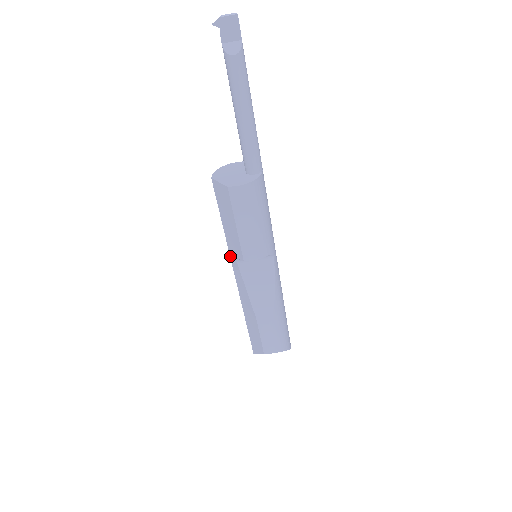
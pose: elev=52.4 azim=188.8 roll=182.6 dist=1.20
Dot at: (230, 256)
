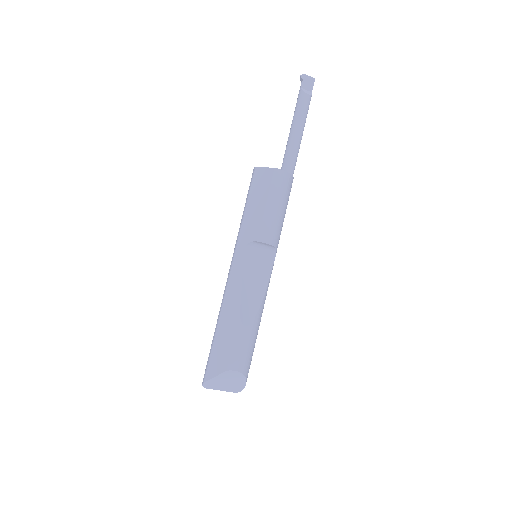
Dot at: (237, 244)
